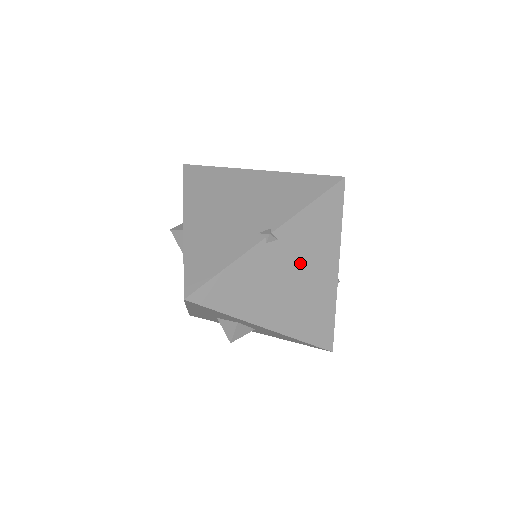
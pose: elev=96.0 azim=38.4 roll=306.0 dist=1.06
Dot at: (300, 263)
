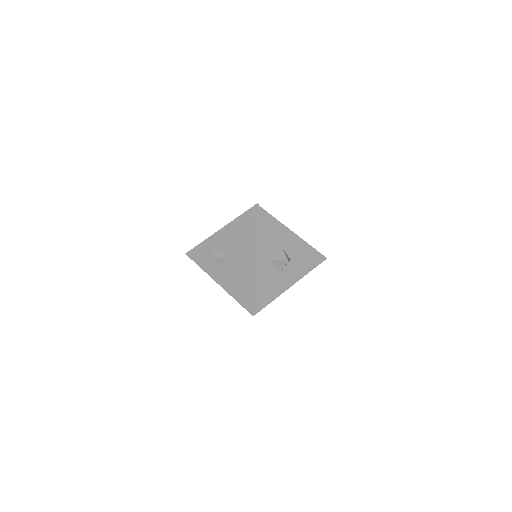
Dot at: occluded
